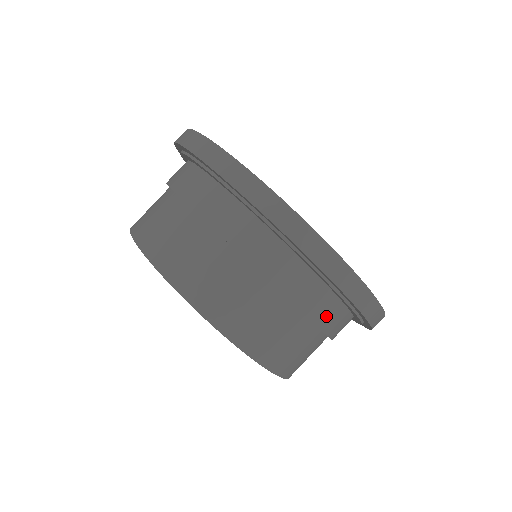
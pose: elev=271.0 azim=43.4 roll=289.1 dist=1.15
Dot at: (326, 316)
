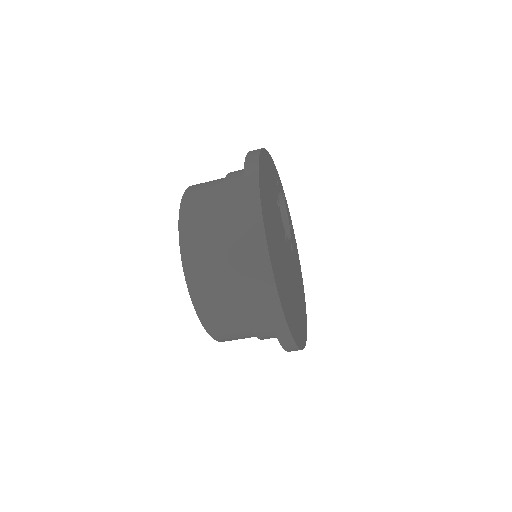
Dot at: (267, 337)
